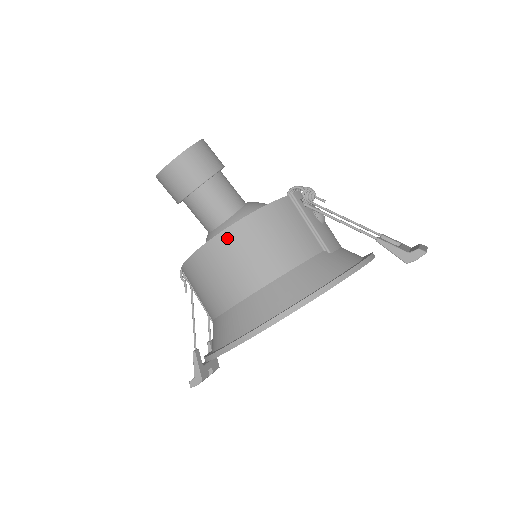
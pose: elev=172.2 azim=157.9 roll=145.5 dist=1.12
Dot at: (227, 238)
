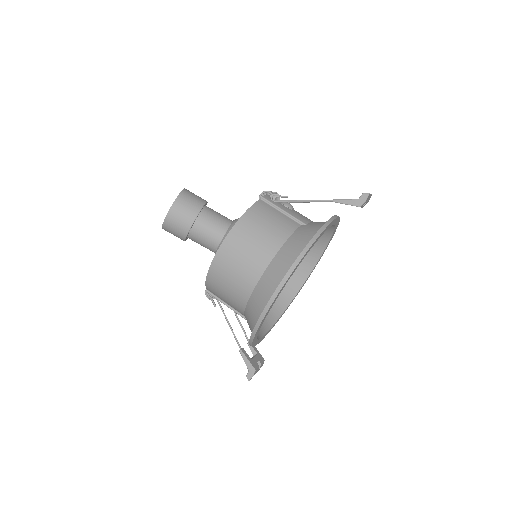
Dot at: (230, 242)
